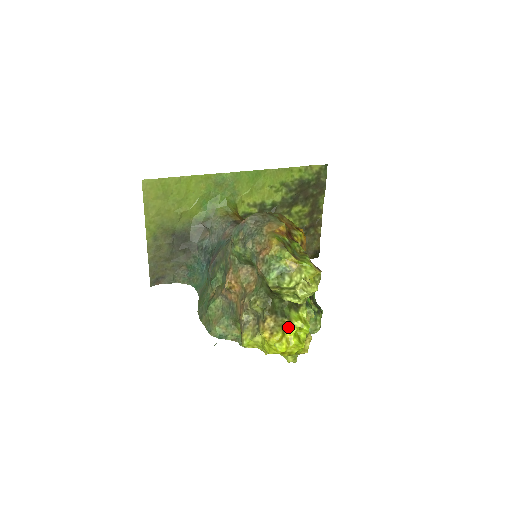
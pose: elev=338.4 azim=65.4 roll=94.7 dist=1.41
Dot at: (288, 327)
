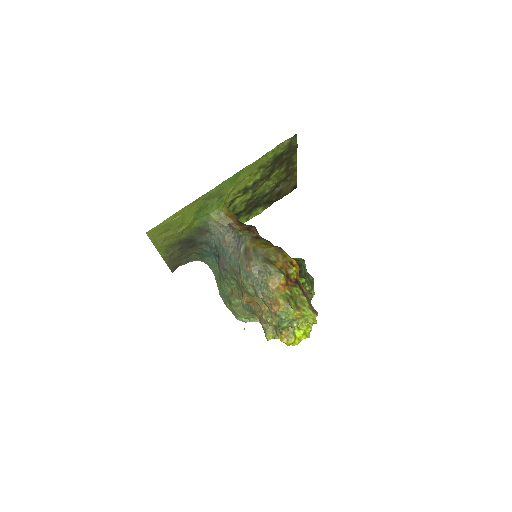
Dot at: (297, 331)
